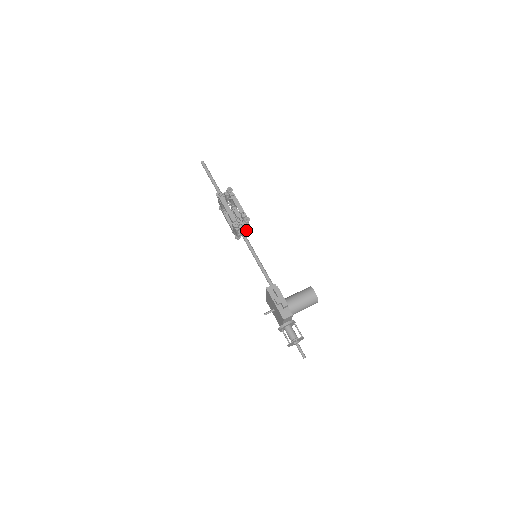
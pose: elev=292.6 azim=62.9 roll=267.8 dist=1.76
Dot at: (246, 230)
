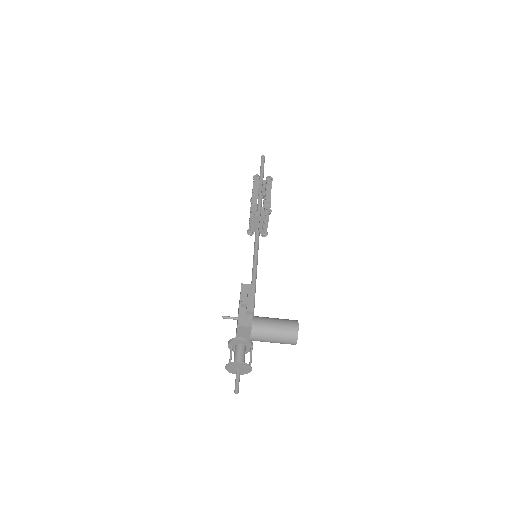
Dot at: (262, 226)
